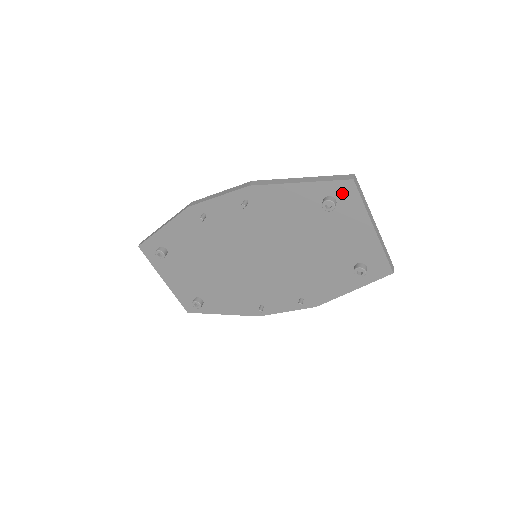
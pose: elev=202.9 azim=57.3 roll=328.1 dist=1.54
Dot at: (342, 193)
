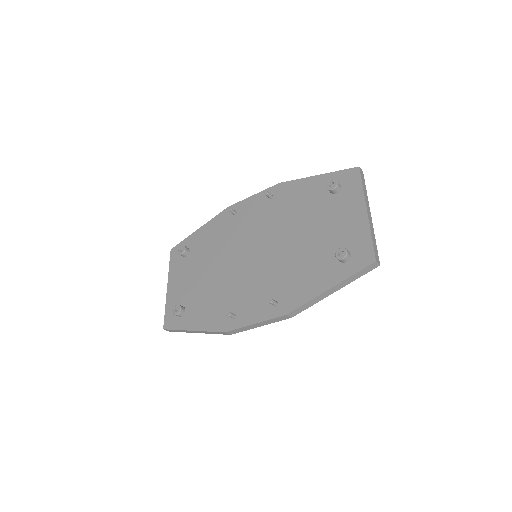
Dot at: (347, 180)
